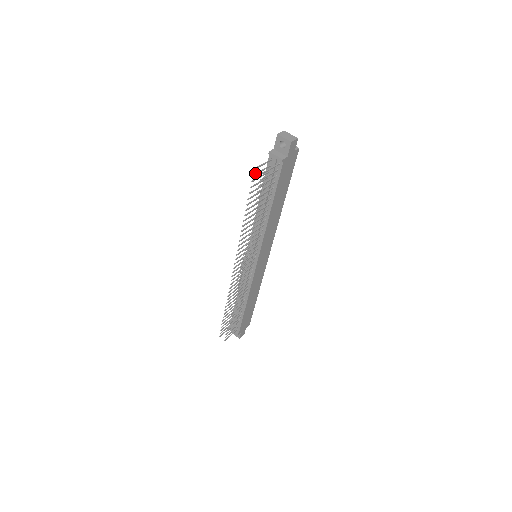
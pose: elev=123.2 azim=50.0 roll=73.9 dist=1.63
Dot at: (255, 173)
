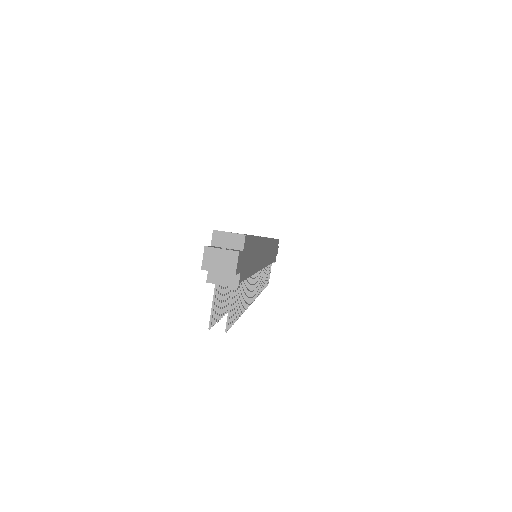
Dot at: (212, 319)
